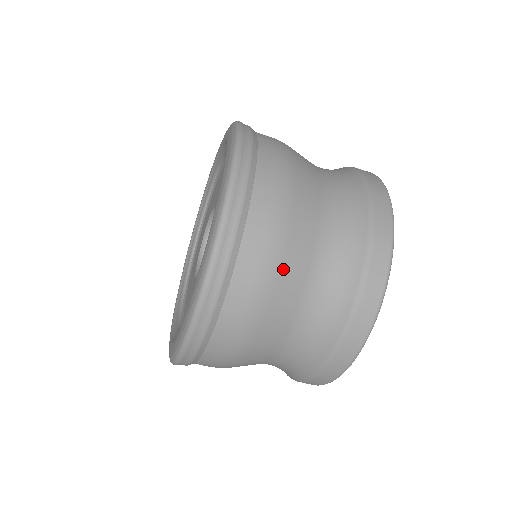
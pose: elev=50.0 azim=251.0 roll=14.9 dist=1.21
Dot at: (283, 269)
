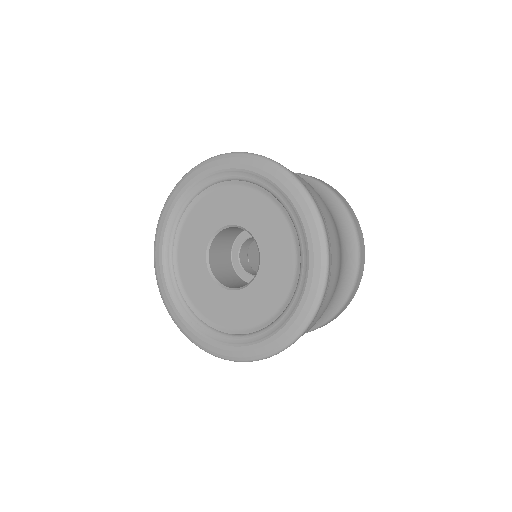
Dot at: occluded
